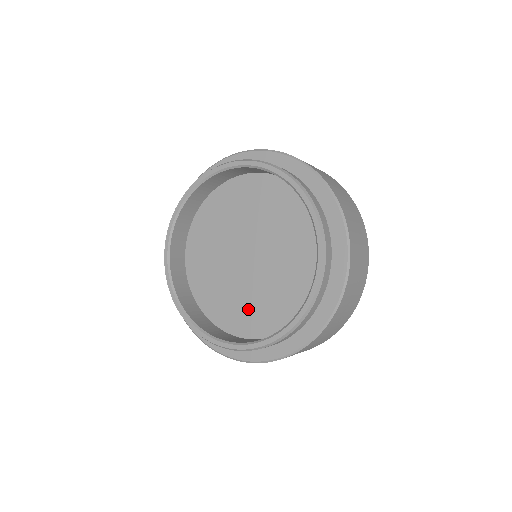
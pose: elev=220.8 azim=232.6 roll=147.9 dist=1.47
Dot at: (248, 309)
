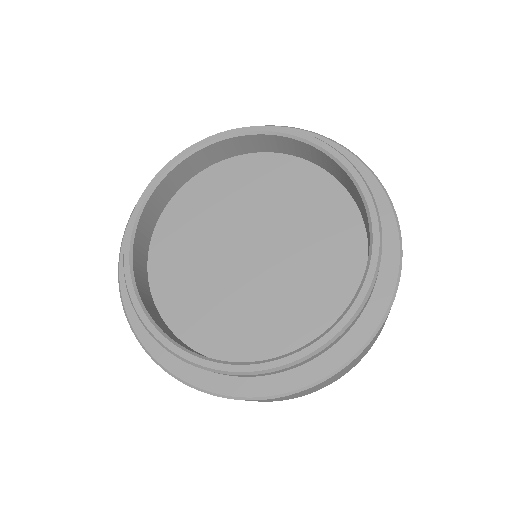
Dot at: (236, 321)
